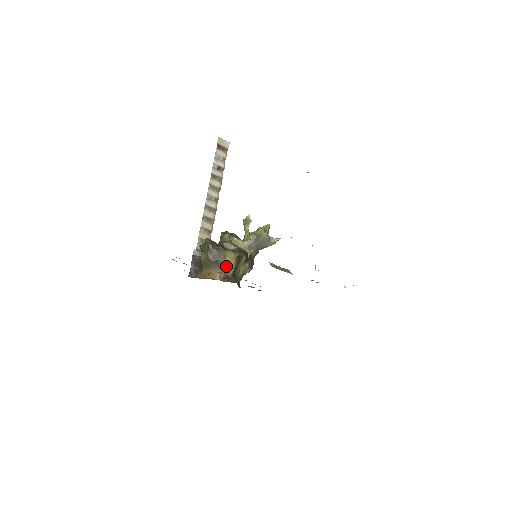
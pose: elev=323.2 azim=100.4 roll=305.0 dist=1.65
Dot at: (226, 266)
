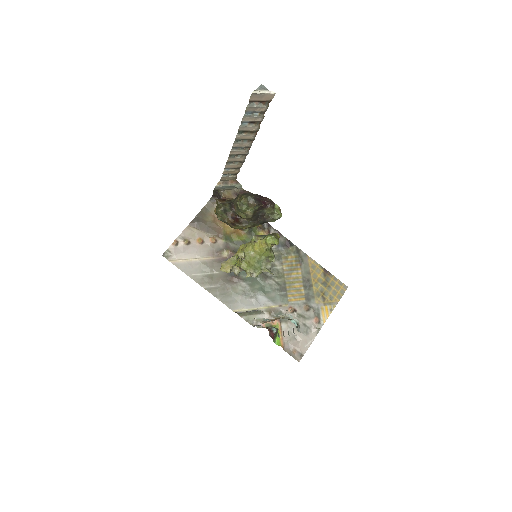
Dot at: occluded
